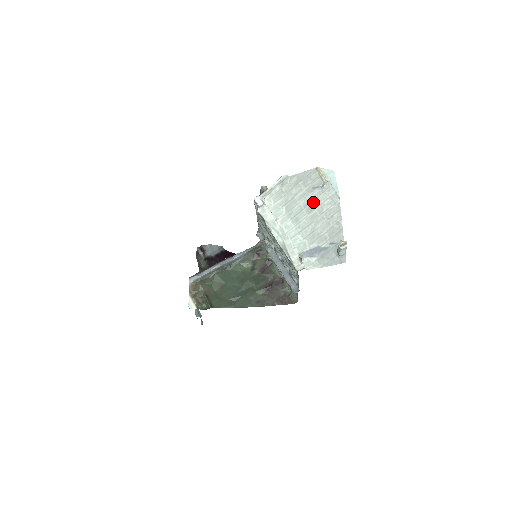
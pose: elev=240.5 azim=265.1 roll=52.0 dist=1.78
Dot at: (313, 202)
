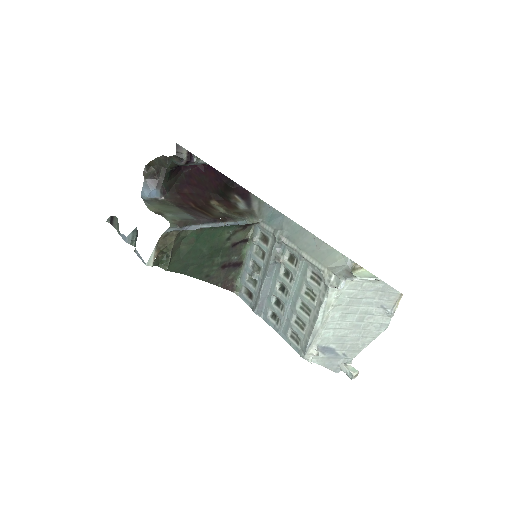
Dot at: (369, 316)
